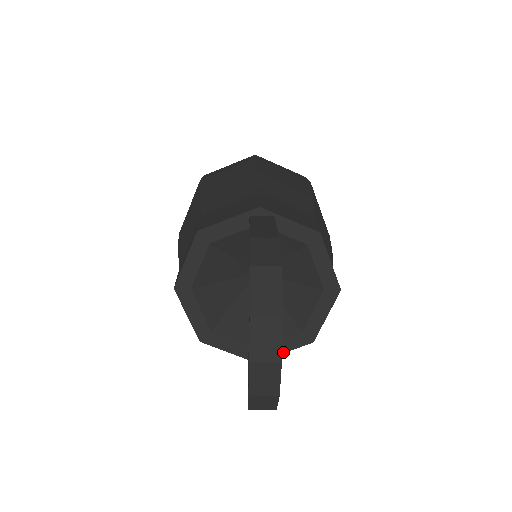
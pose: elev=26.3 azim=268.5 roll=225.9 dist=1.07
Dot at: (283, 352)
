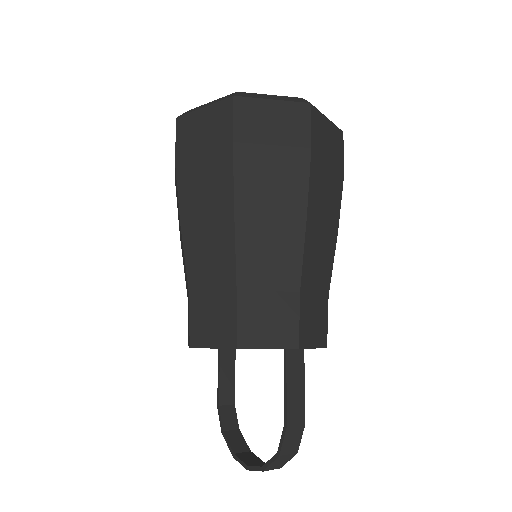
Dot at: occluded
